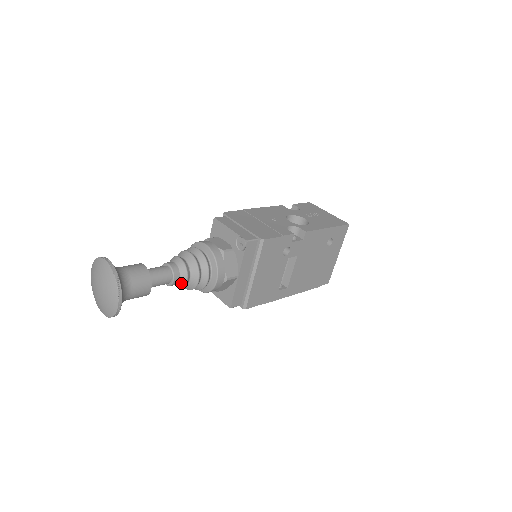
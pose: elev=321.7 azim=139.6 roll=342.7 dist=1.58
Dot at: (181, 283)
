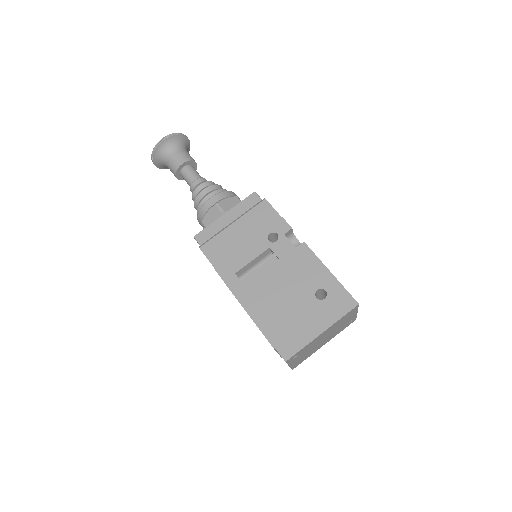
Dot at: (196, 187)
